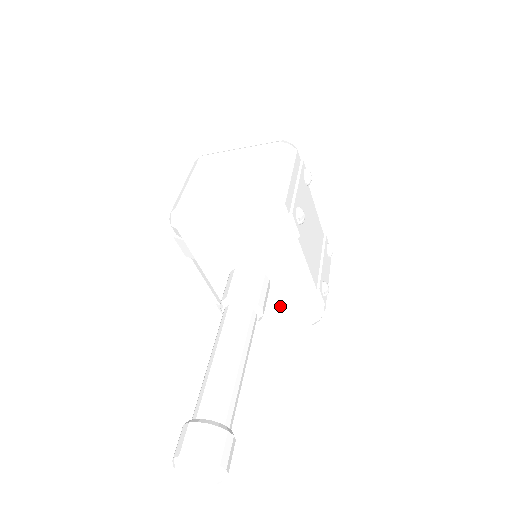
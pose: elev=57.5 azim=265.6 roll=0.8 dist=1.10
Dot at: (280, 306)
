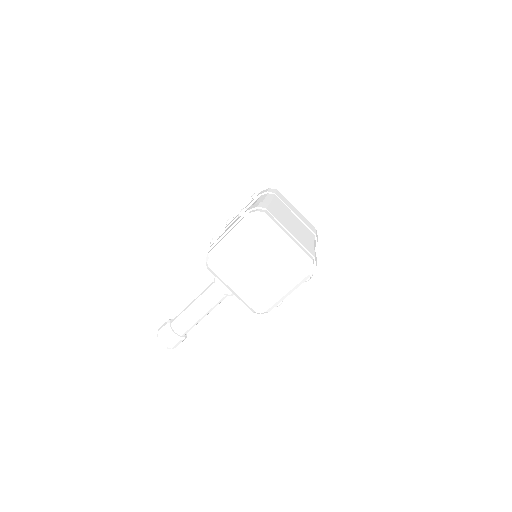
Dot at: occluded
